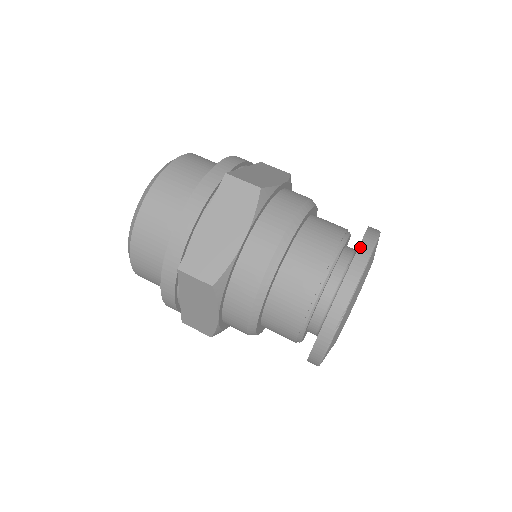
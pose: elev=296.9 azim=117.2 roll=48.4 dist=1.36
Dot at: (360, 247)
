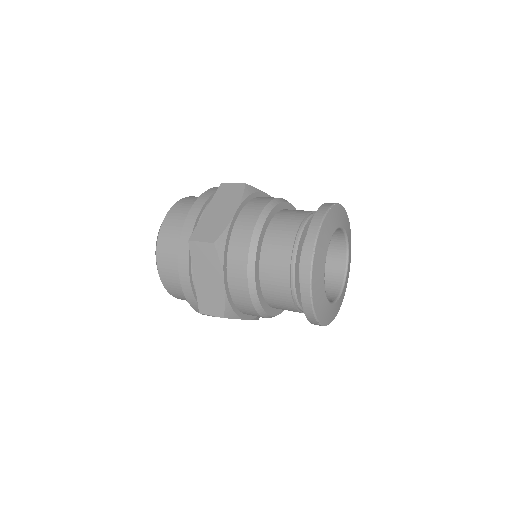
Dot at: (323, 204)
